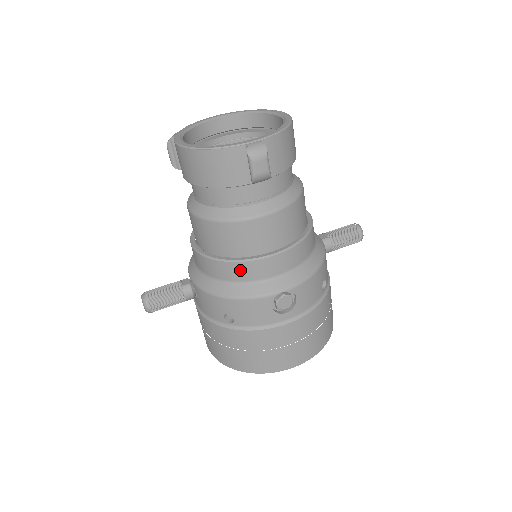
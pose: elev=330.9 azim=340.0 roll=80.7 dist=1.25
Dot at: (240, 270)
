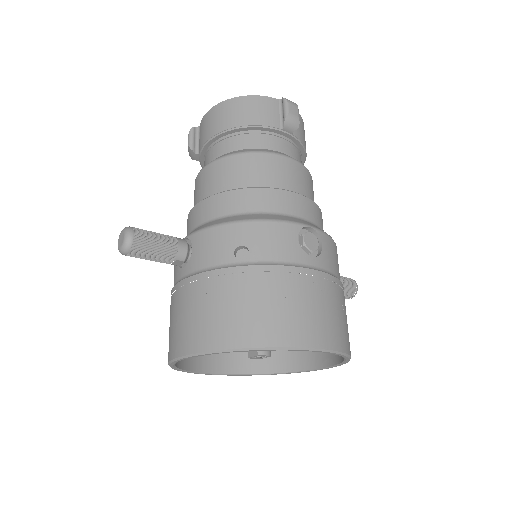
Dot at: (263, 197)
